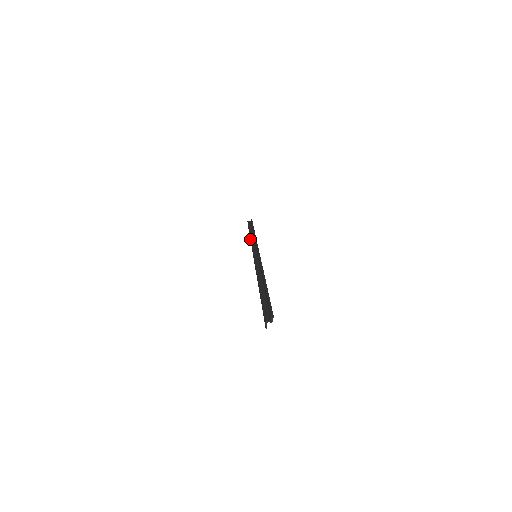
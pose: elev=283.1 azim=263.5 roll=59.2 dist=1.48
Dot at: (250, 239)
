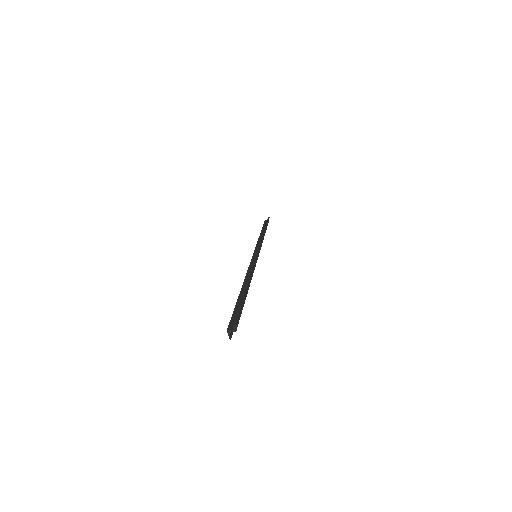
Dot at: occluded
